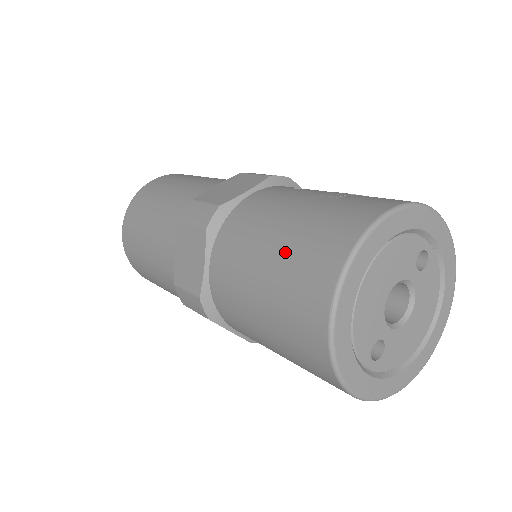
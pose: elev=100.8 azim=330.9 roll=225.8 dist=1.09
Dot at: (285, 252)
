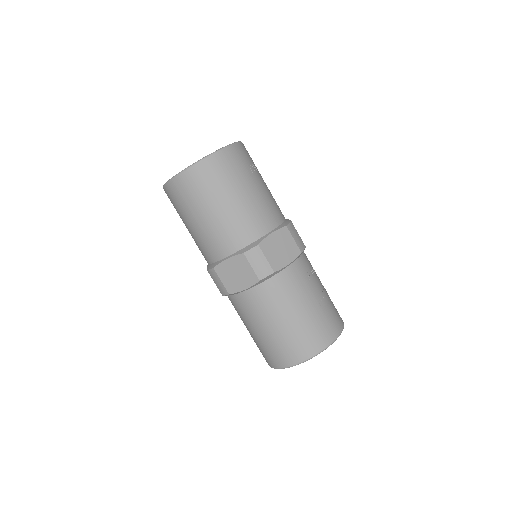
Dot at: (291, 330)
